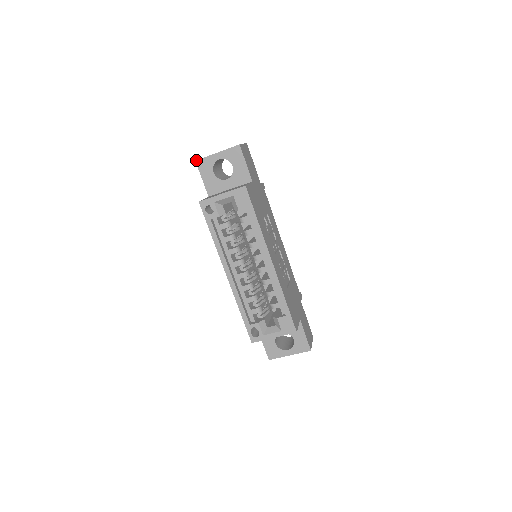
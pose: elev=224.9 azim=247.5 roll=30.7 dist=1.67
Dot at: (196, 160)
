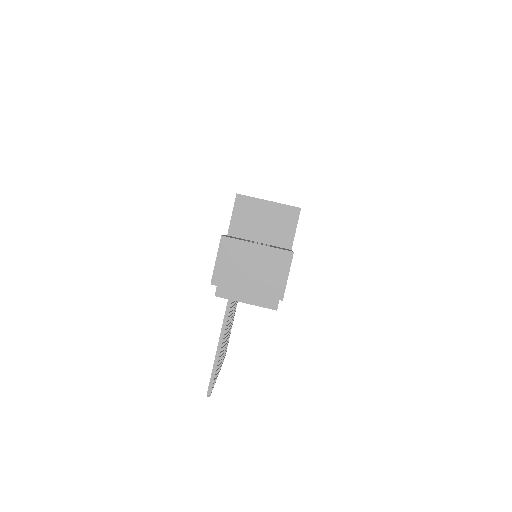
Dot at: occluded
